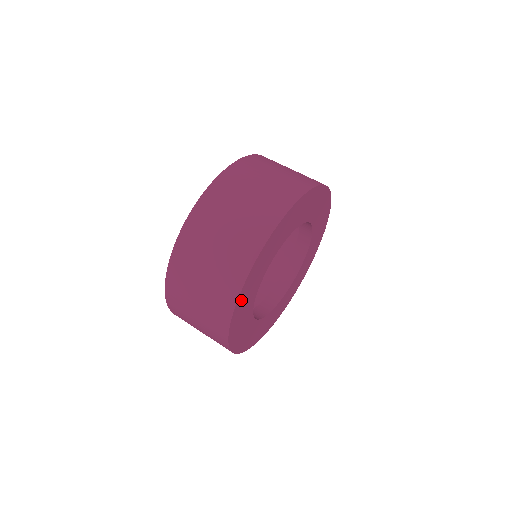
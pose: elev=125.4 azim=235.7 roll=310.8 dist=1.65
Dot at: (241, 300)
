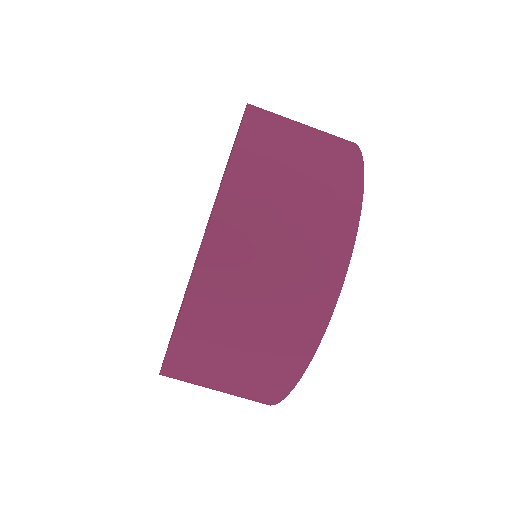
Dot at: occluded
